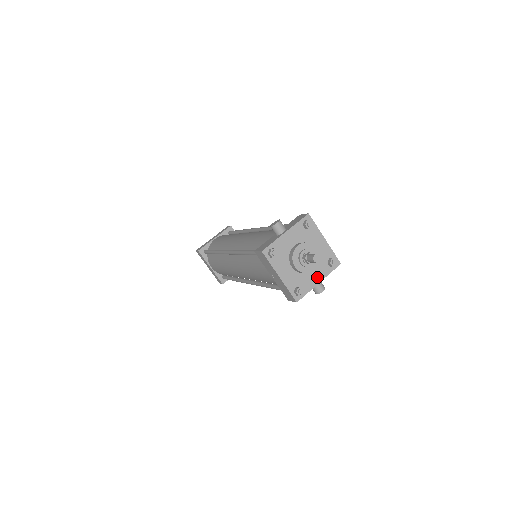
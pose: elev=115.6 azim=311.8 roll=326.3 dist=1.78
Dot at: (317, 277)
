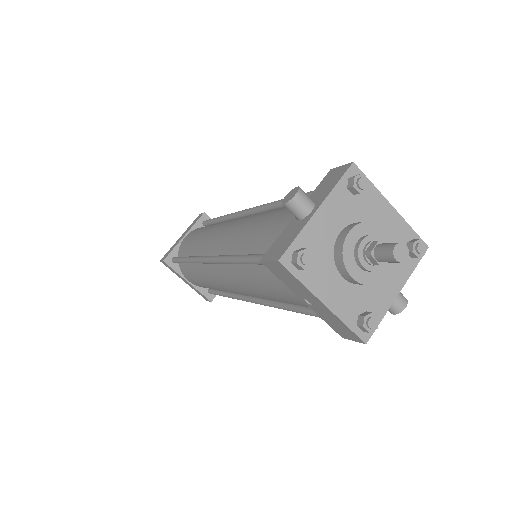
Dot at: (392, 284)
